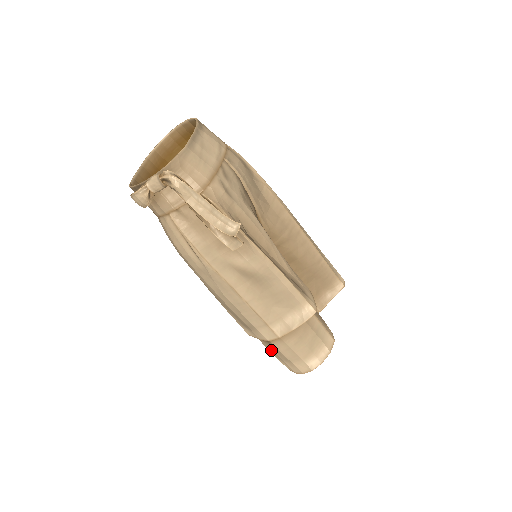
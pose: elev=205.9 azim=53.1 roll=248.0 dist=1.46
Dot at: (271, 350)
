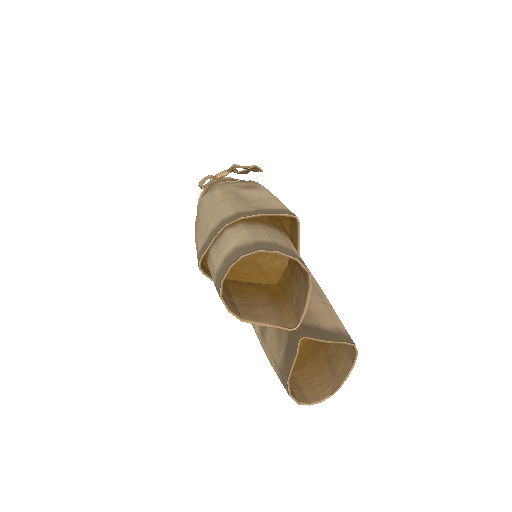
Dot at: (217, 252)
